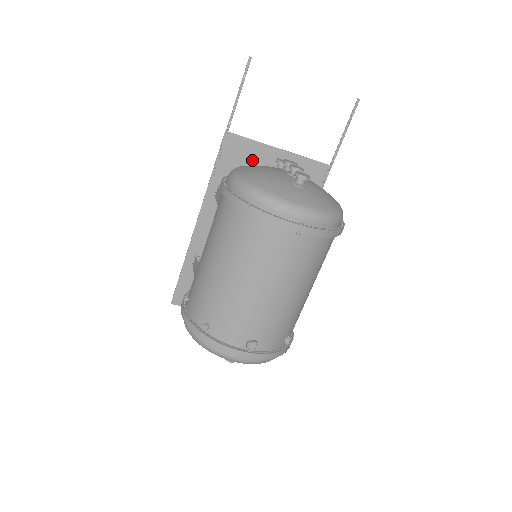
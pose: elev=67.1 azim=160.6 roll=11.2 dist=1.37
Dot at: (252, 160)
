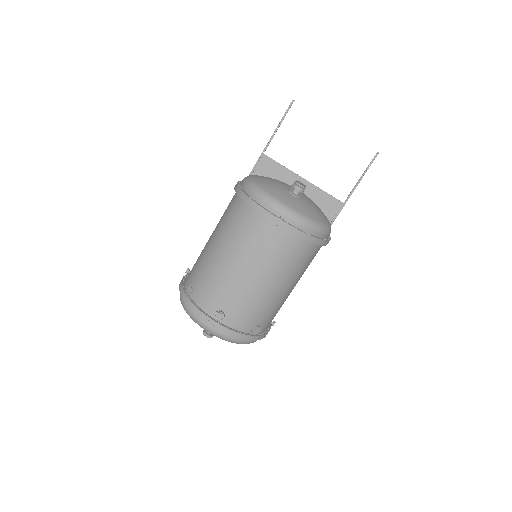
Dot at: occluded
